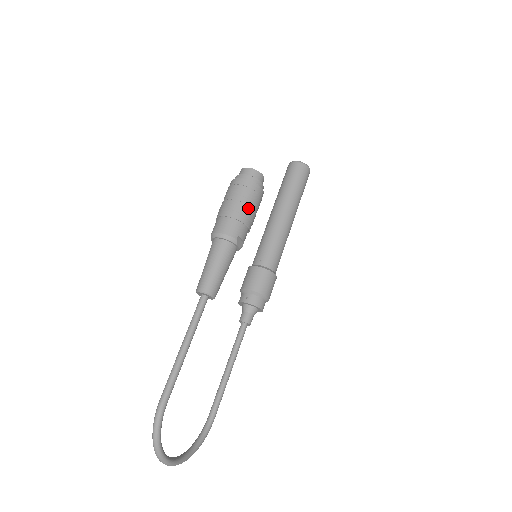
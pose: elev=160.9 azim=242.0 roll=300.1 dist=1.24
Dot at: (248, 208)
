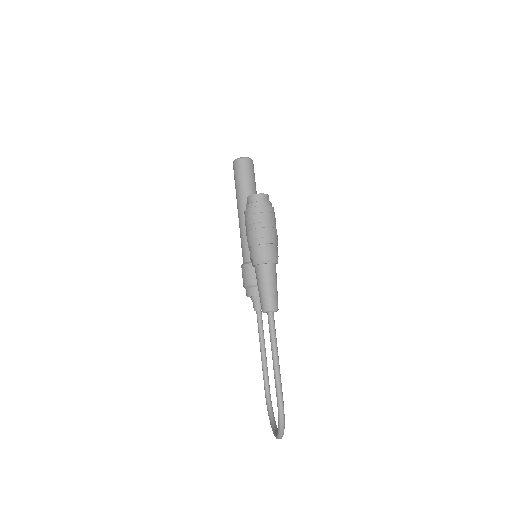
Dot at: (276, 230)
